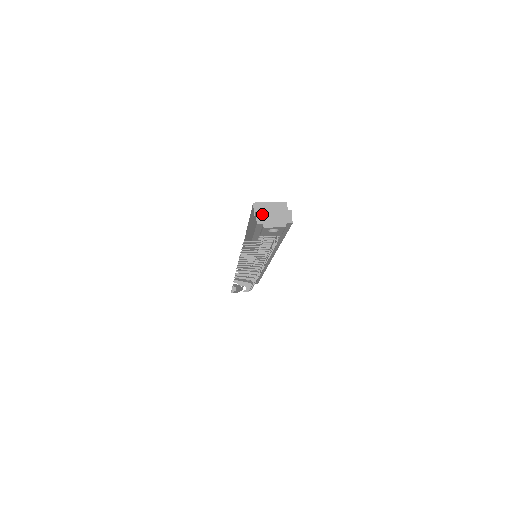
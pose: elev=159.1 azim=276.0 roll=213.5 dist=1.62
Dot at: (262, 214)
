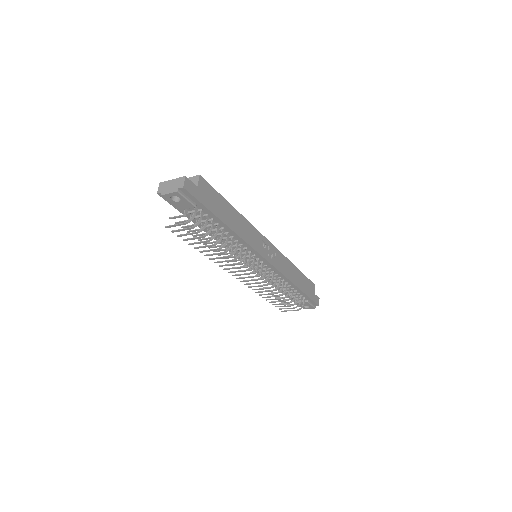
Dot at: (163, 184)
